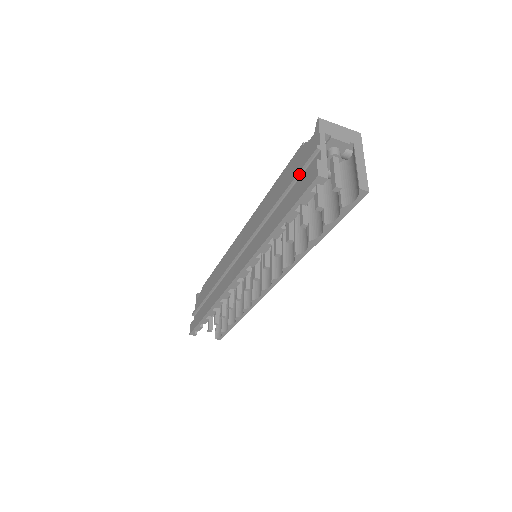
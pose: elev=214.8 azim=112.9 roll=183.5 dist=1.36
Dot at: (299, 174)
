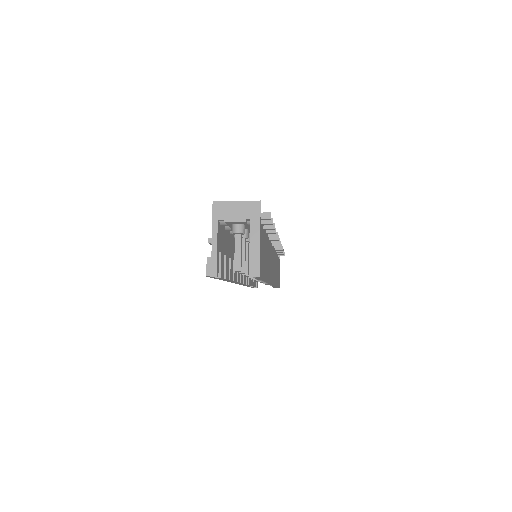
Dot at: occluded
